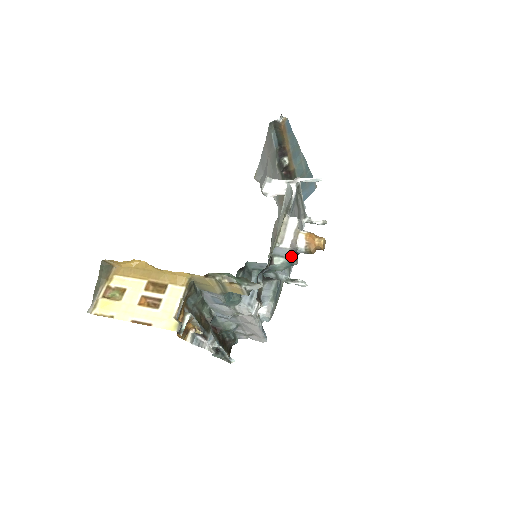
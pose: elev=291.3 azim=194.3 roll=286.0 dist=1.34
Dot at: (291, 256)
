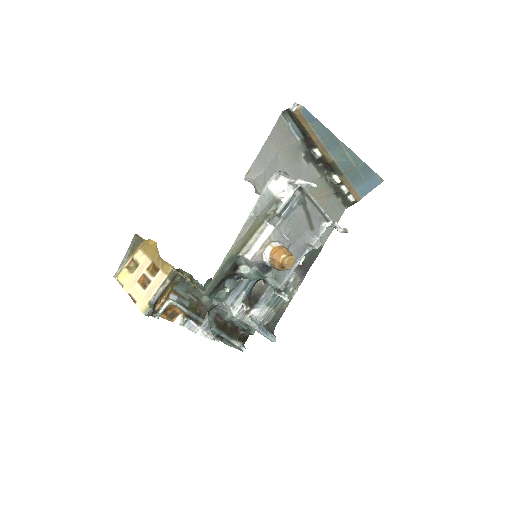
Dot at: (257, 268)
